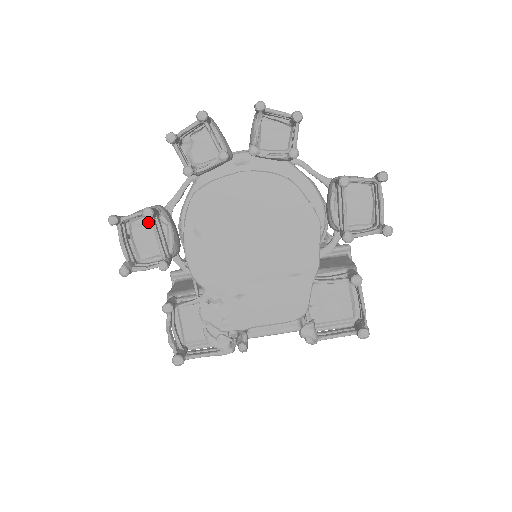
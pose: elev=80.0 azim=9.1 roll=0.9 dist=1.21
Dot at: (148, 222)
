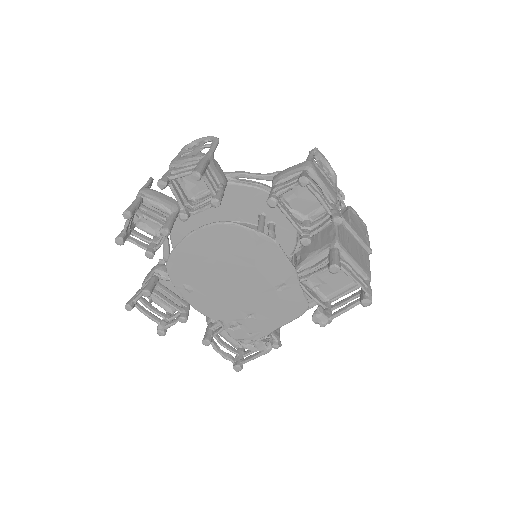
Dot at: occluded
